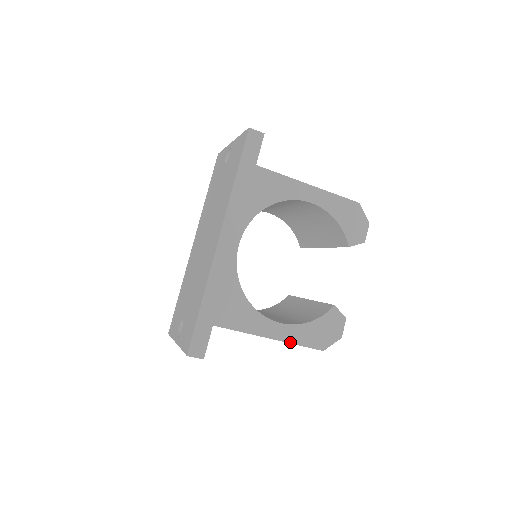
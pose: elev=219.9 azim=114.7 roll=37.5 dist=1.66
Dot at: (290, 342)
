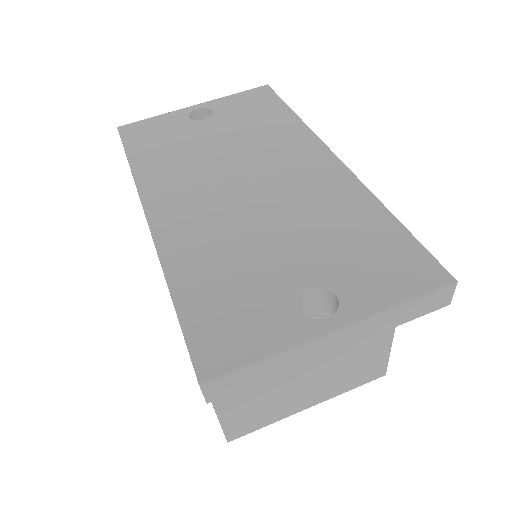
Dot at: (391, 344)
